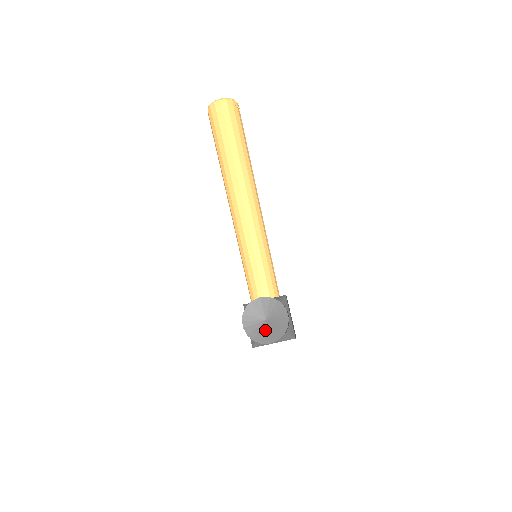
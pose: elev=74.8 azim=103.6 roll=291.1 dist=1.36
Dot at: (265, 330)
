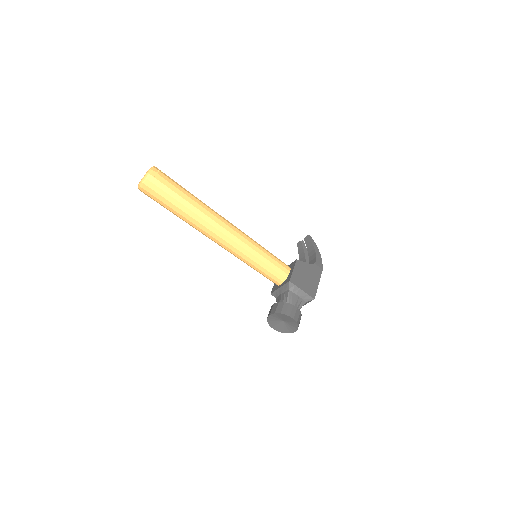
Dot at: (287, 326)
